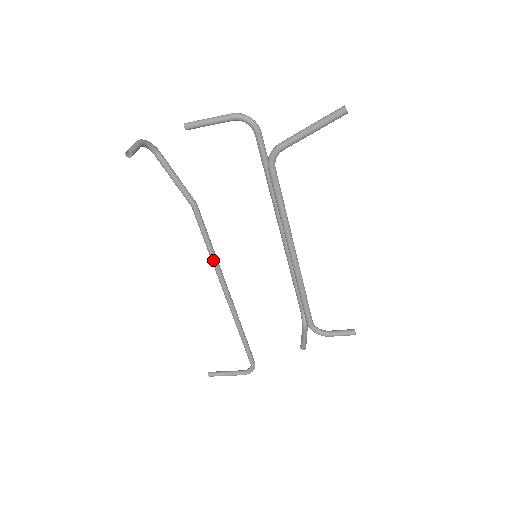
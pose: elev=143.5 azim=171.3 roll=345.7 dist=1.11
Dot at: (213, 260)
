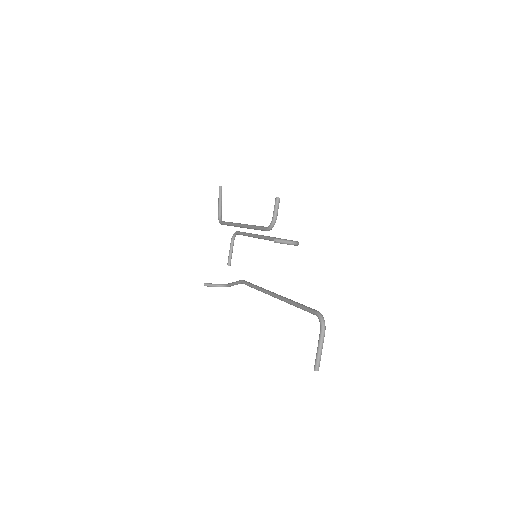
Dot at: (257, 289)
